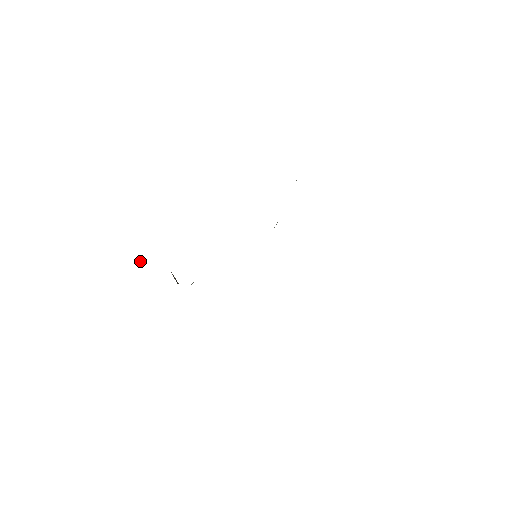
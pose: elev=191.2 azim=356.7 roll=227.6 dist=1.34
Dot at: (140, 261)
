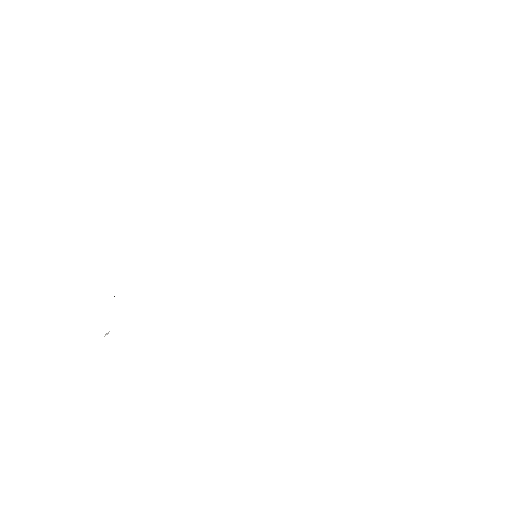
Dot at: occluded
